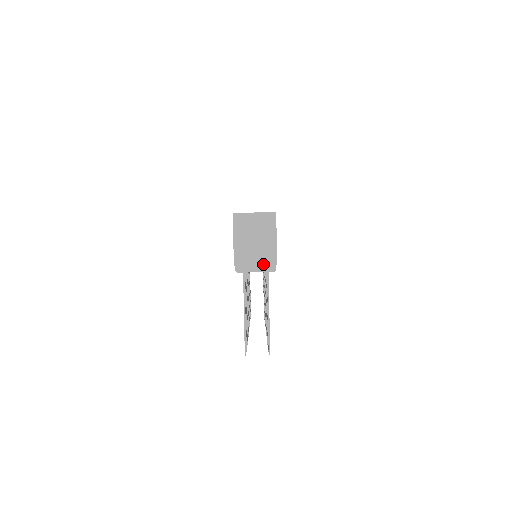
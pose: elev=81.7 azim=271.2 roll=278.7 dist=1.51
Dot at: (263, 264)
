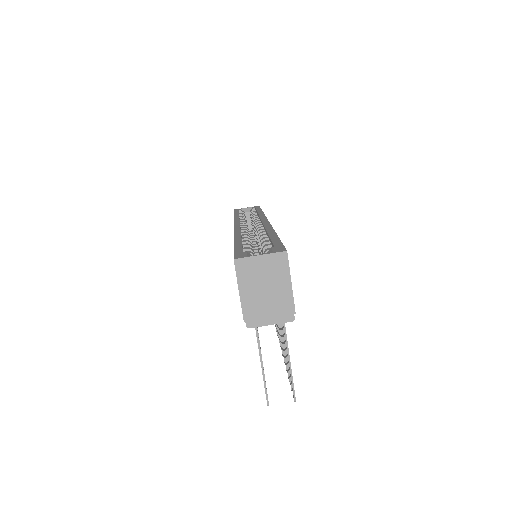
Dot at: (278, 314)
